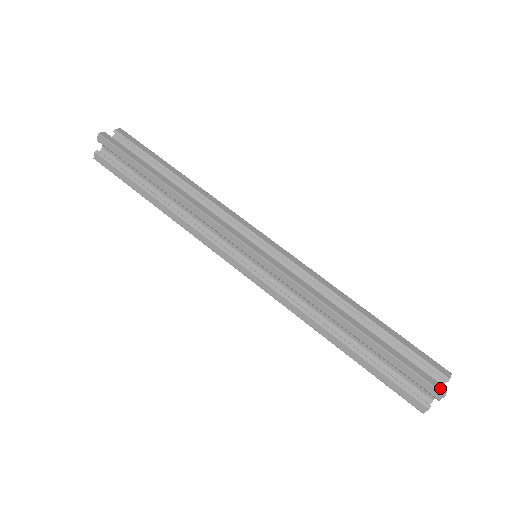
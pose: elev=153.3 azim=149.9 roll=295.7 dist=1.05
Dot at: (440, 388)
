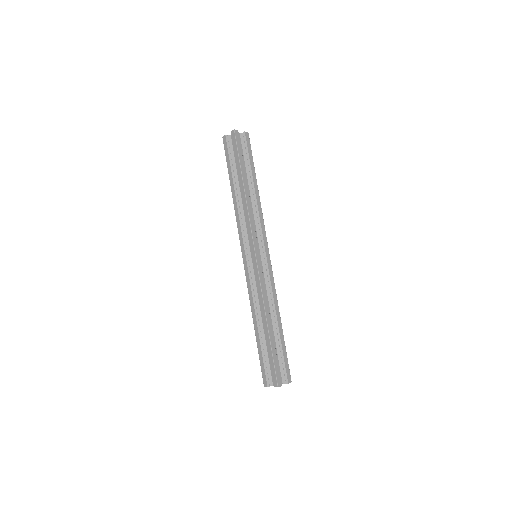
Dot at: (279, 383)
